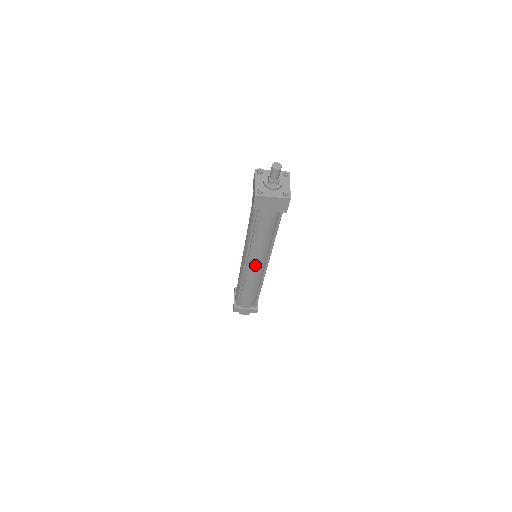
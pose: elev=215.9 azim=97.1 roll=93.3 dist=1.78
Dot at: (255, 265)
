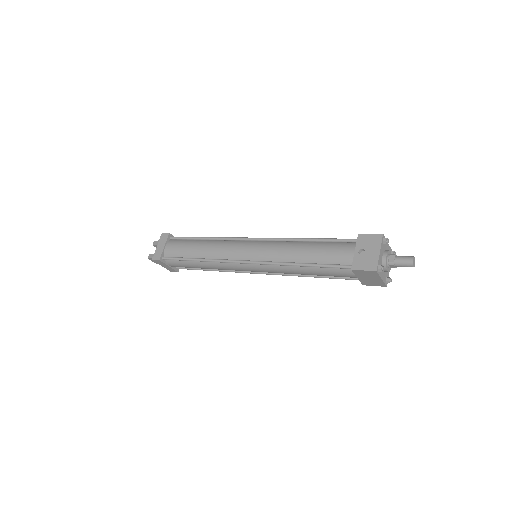
Dot at: (255, 269)
